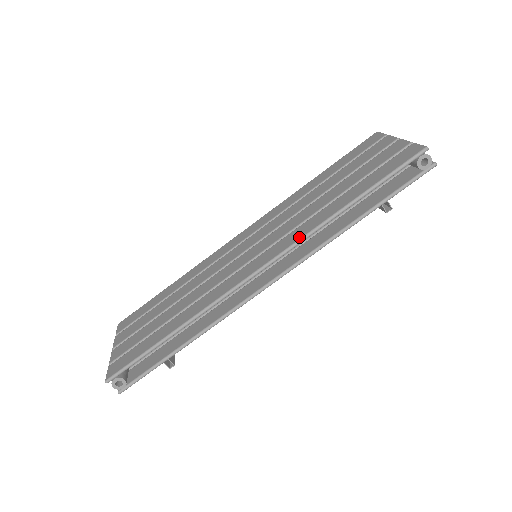
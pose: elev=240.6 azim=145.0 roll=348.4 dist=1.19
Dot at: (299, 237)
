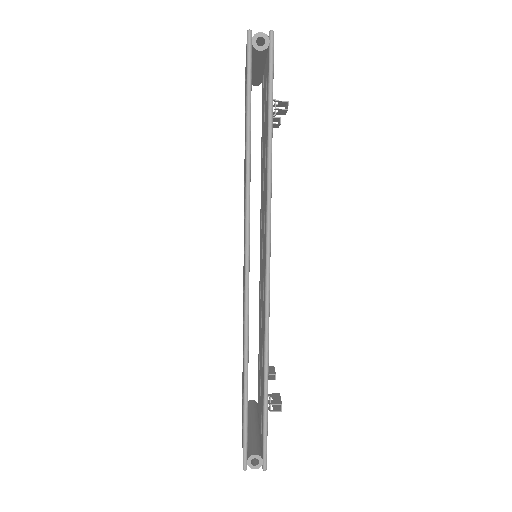
Dot at: (245, 206)
